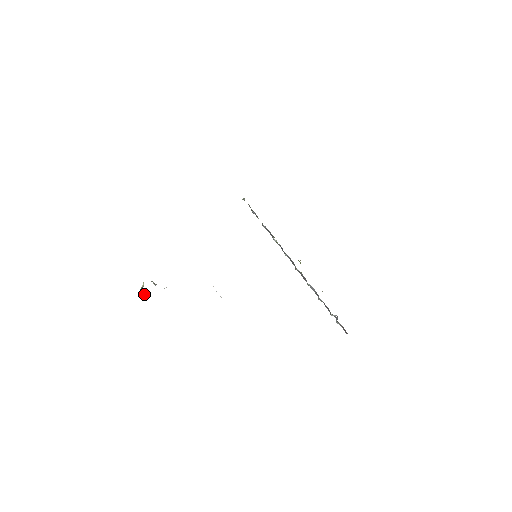
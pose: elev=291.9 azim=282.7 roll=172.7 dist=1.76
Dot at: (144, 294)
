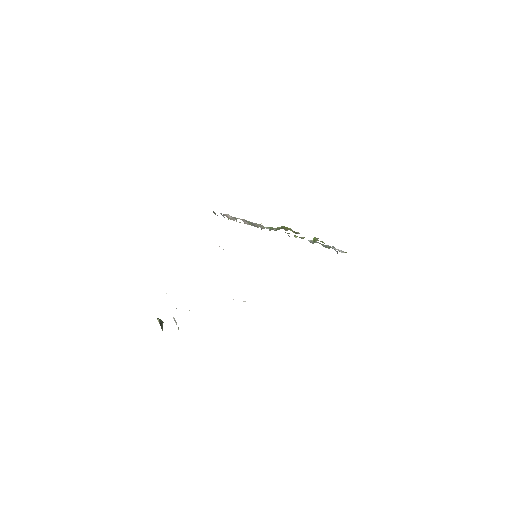
Dot at: (162, 323)
